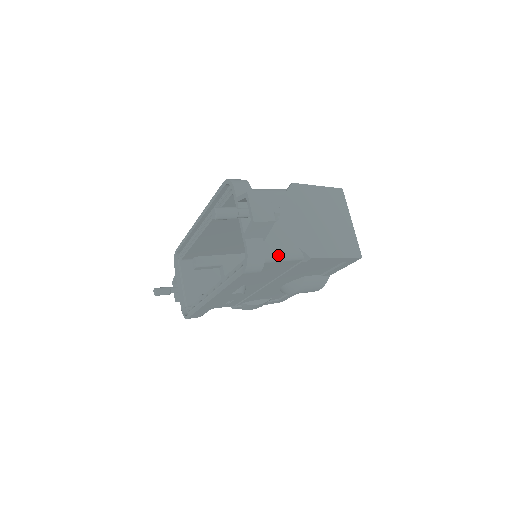
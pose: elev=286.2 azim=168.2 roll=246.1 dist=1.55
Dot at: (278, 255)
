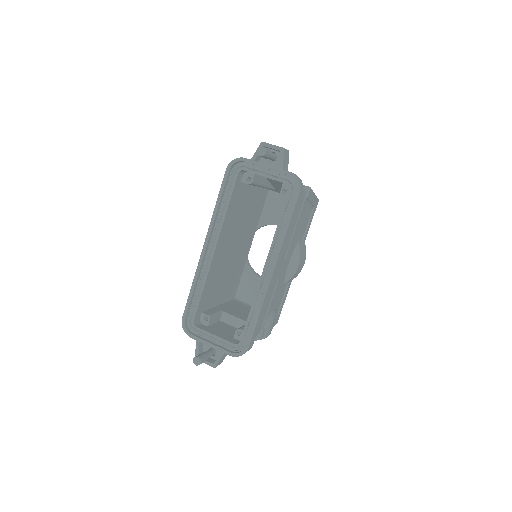
Dot at: occluded
